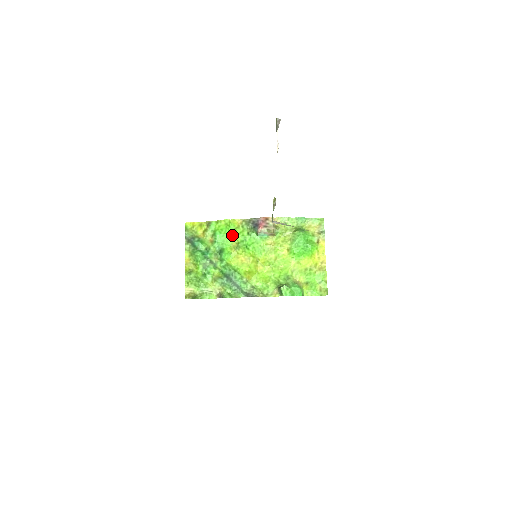
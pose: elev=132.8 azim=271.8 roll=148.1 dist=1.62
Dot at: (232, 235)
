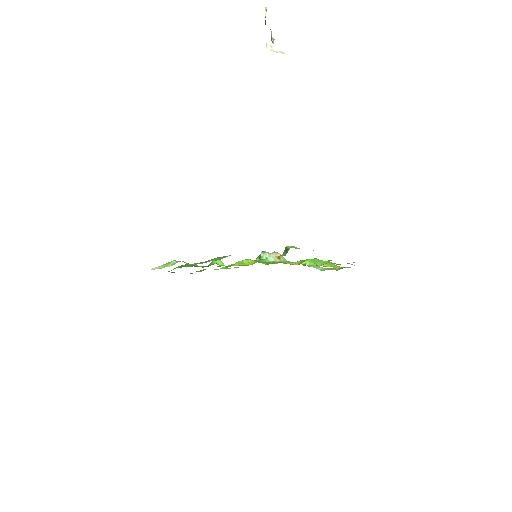
Dot at: (229, 265)
